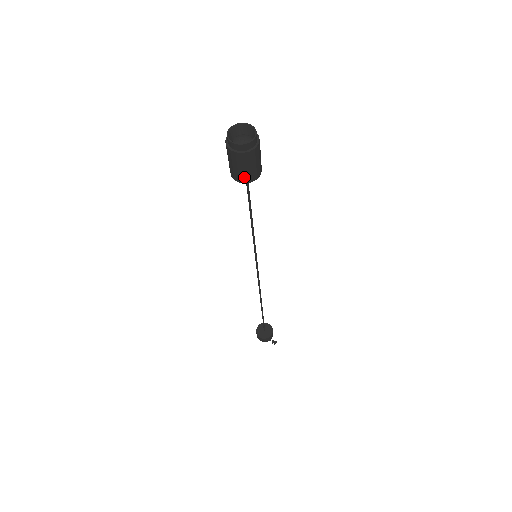
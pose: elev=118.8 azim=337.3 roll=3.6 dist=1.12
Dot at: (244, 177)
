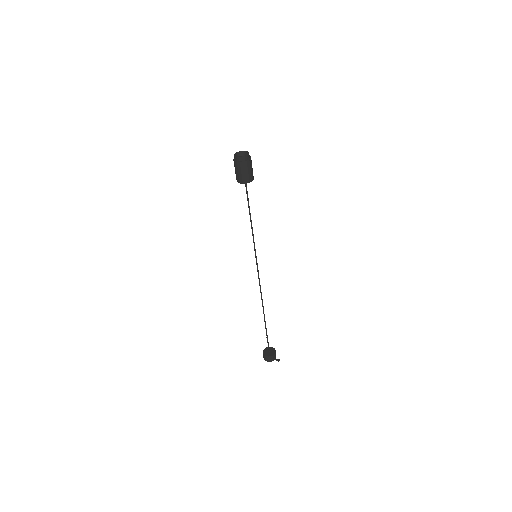
Dot at: (245, 179)
